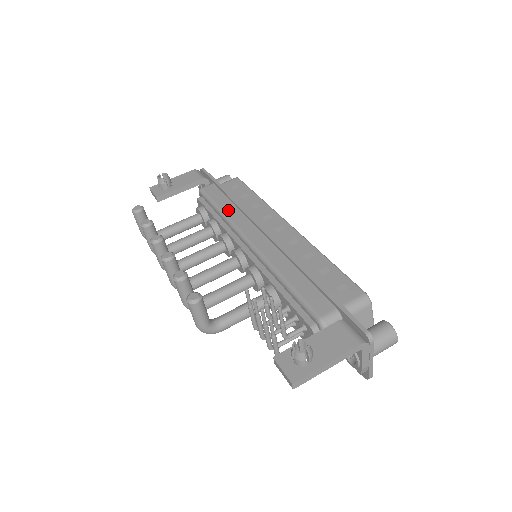
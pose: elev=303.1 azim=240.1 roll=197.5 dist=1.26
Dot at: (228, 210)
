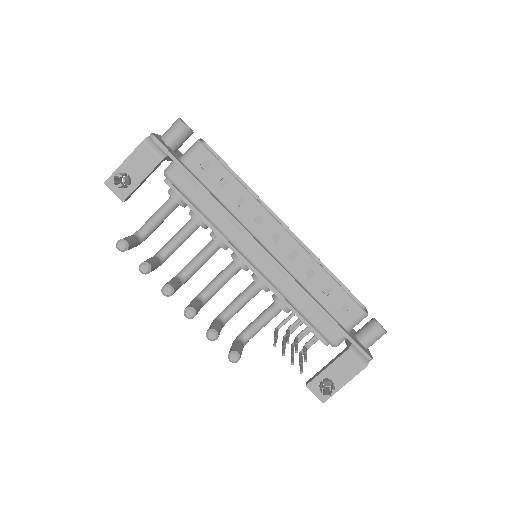
Dot at: (214, 215)
